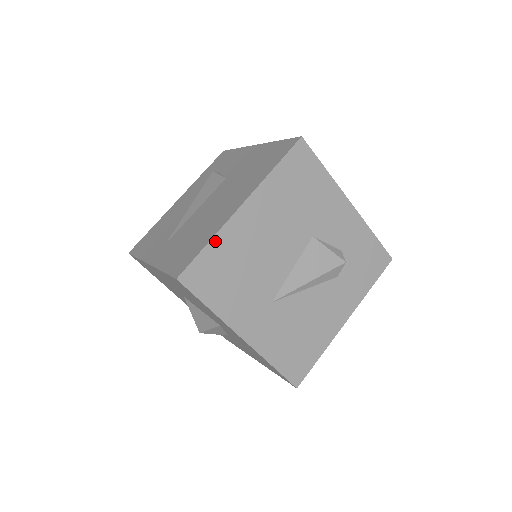
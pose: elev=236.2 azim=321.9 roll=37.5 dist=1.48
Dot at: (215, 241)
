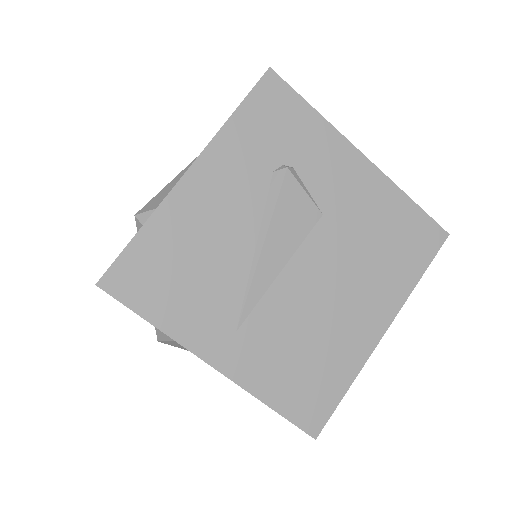
Dot at: (351, 380)
